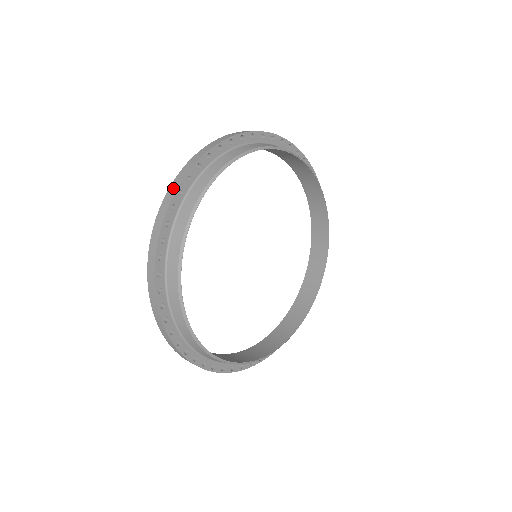
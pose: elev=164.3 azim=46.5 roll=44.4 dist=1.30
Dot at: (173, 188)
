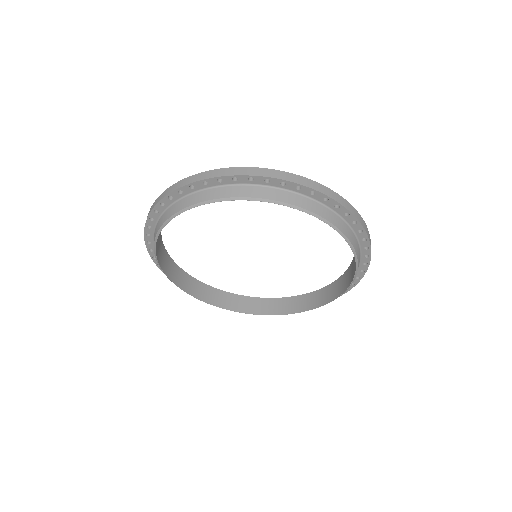
Dot at: (204, 175)
